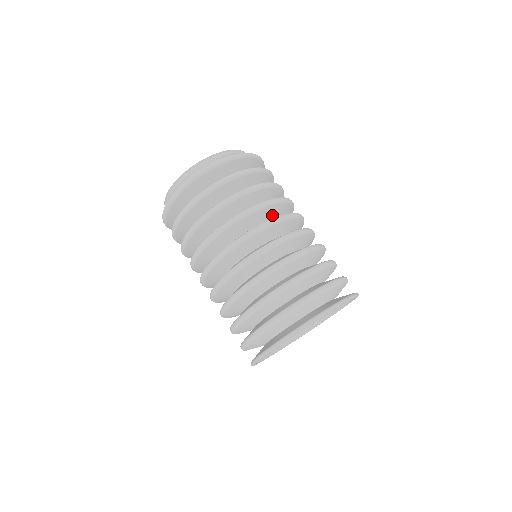
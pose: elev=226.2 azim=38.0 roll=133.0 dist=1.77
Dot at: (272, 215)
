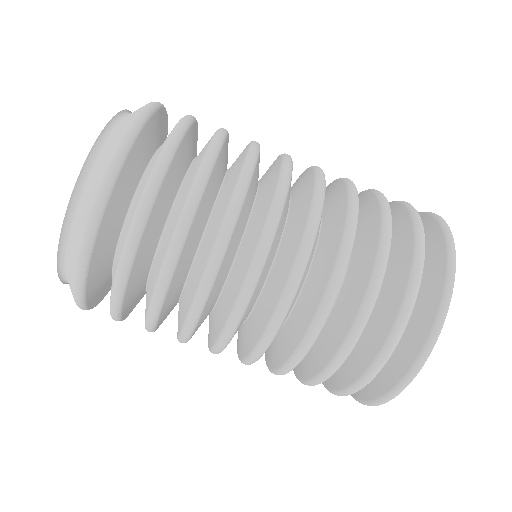
Dot at: (246, 214)
